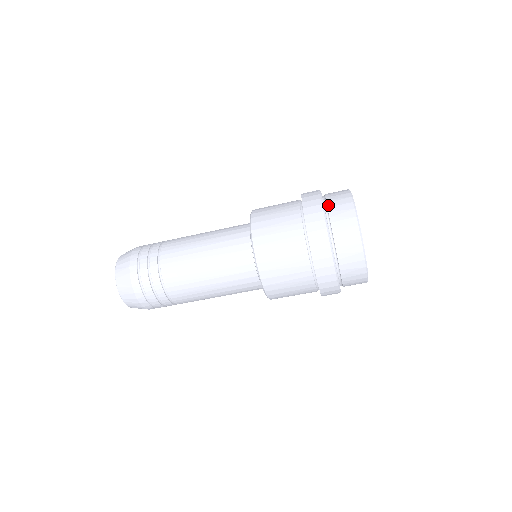
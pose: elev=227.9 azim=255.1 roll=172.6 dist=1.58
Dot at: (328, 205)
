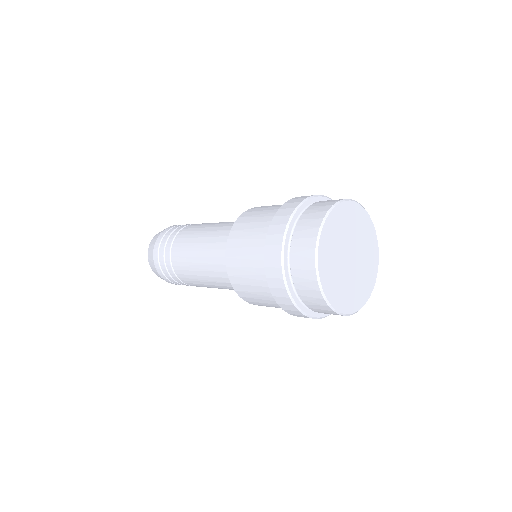
Dot at: (301, 217)
